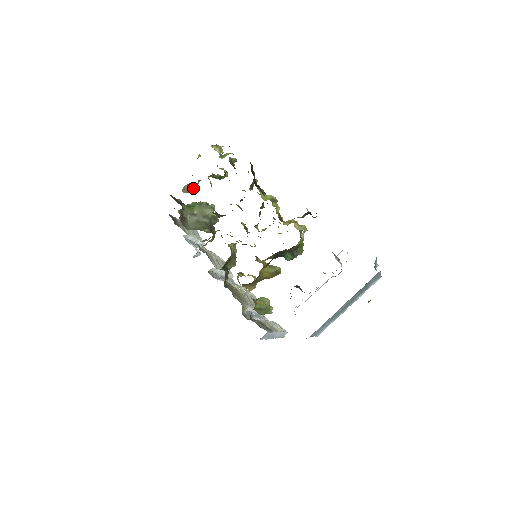
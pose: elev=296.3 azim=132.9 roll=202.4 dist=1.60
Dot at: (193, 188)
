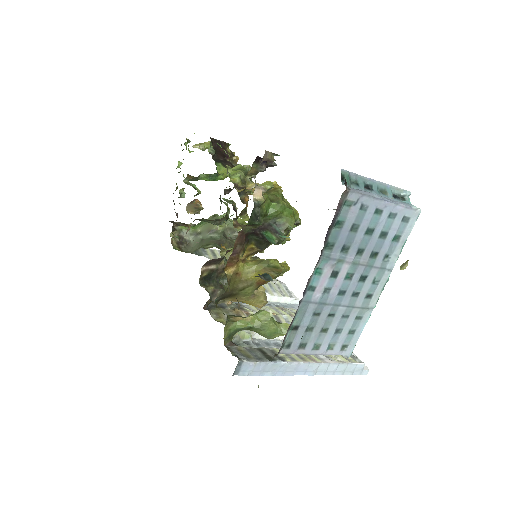
Dot at: (196, 204)
